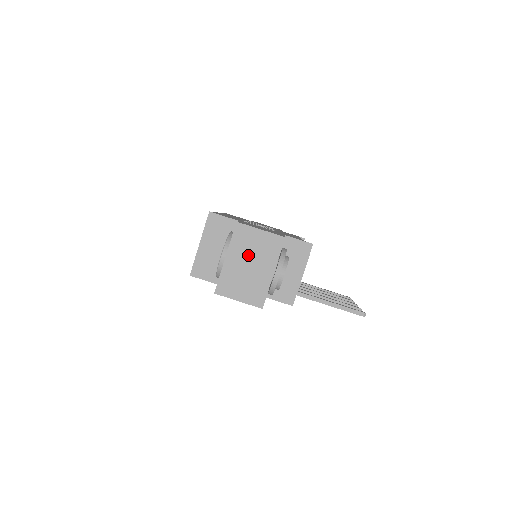
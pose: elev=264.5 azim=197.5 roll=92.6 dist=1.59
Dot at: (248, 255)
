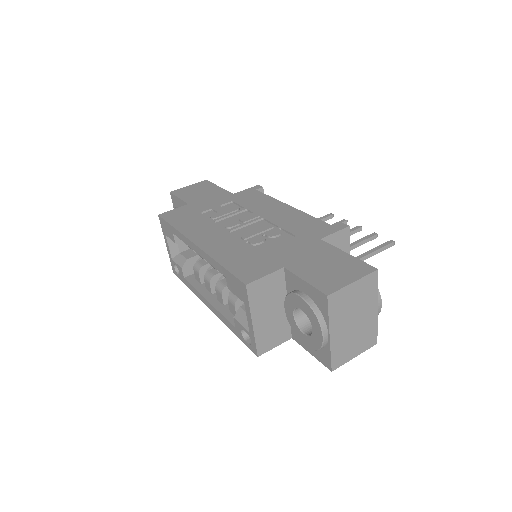
Dot at: (350, 315)
